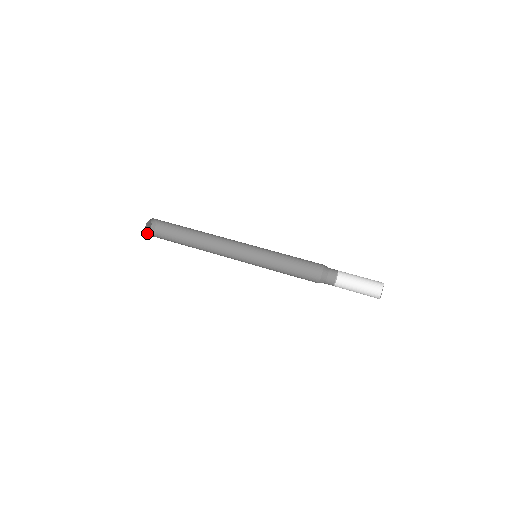
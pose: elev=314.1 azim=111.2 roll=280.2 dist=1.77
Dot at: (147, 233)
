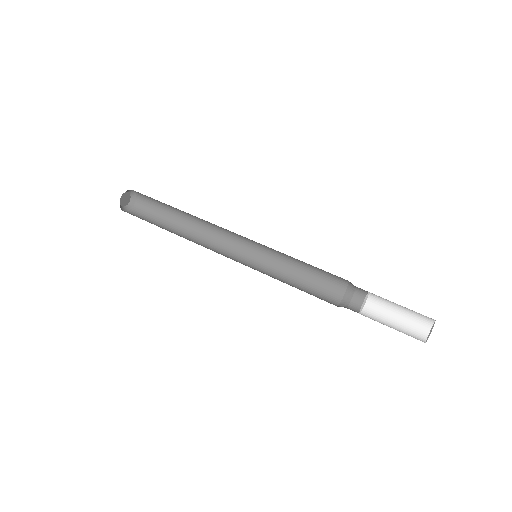
Dot at: (128, 207)
